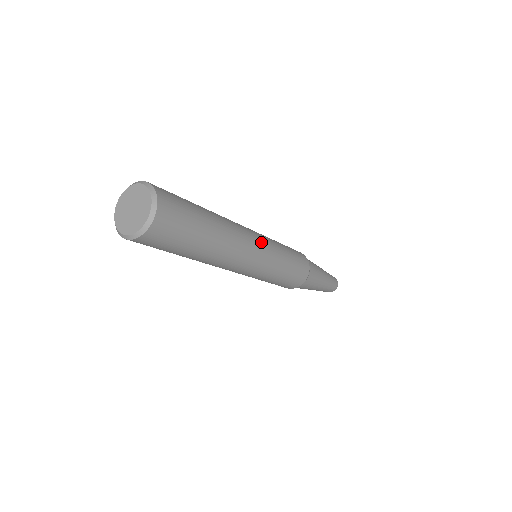
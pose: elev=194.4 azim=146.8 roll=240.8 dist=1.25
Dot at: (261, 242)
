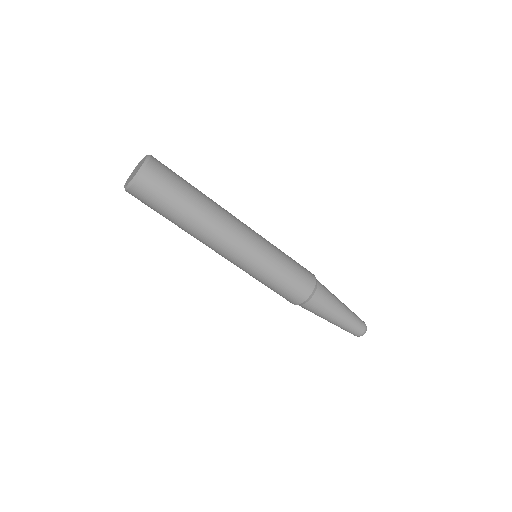
Dot at: occluded
